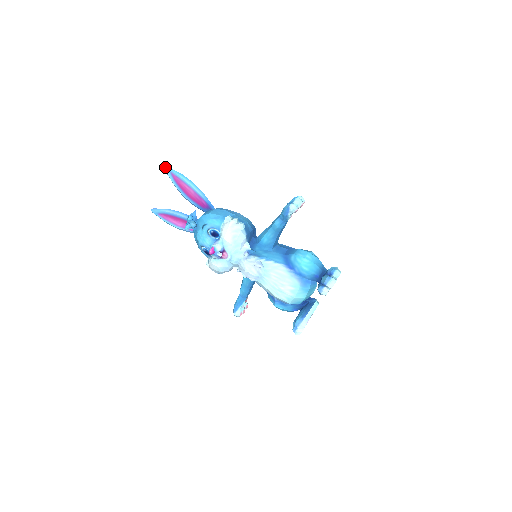
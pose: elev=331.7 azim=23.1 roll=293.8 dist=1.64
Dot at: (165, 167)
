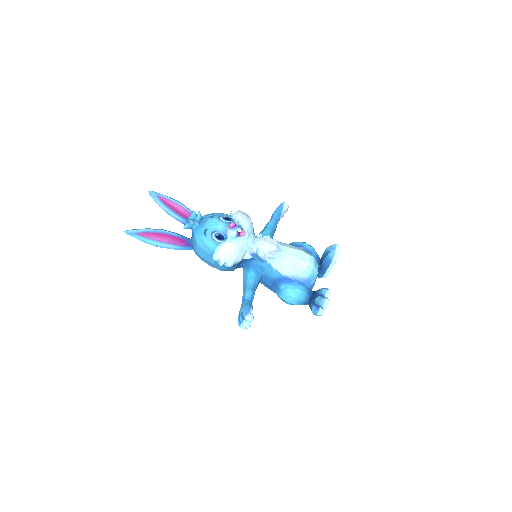
Dot at: (151, 191)
